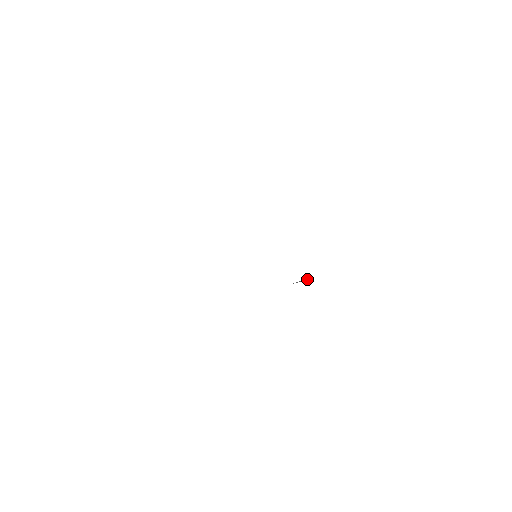
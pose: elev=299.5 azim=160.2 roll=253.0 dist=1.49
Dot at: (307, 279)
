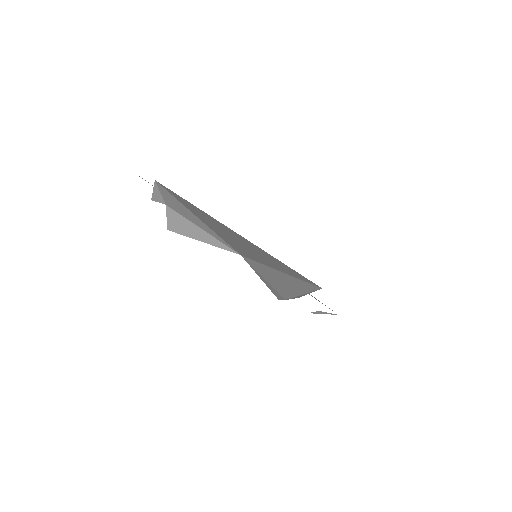
Dot at: occluded
